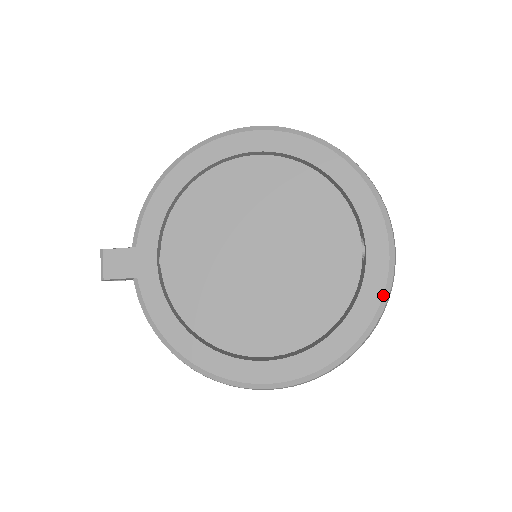
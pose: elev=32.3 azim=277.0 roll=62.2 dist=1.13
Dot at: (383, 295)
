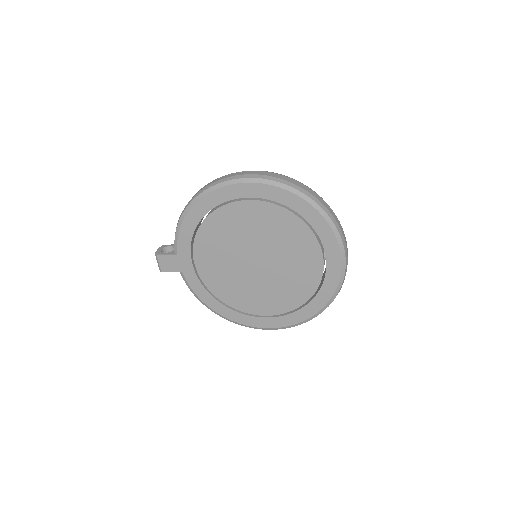
Dot at: (337, 287)
